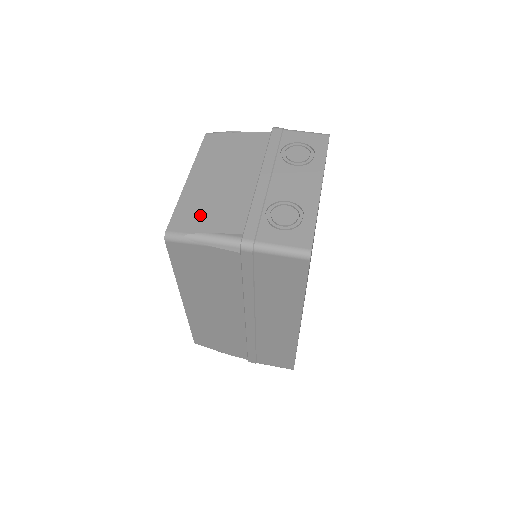
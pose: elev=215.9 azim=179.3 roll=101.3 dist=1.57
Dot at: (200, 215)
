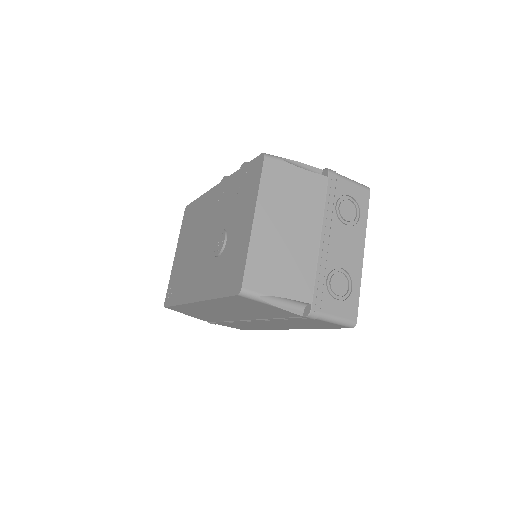
Dot at: (272, 274)
